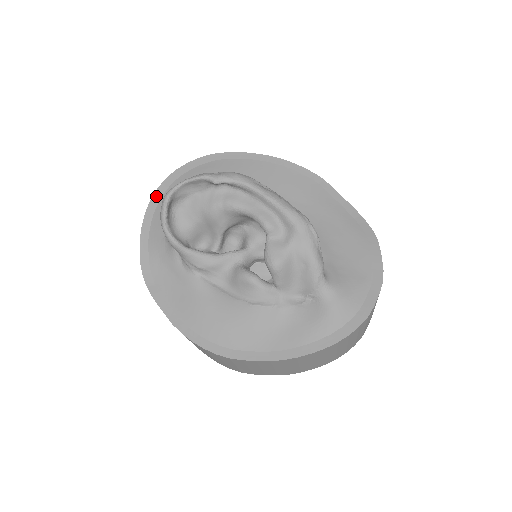
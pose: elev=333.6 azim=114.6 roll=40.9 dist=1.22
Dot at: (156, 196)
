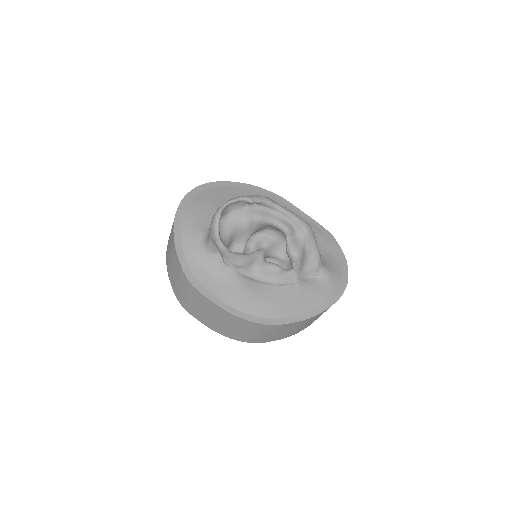
Dot at: (178, 216)
